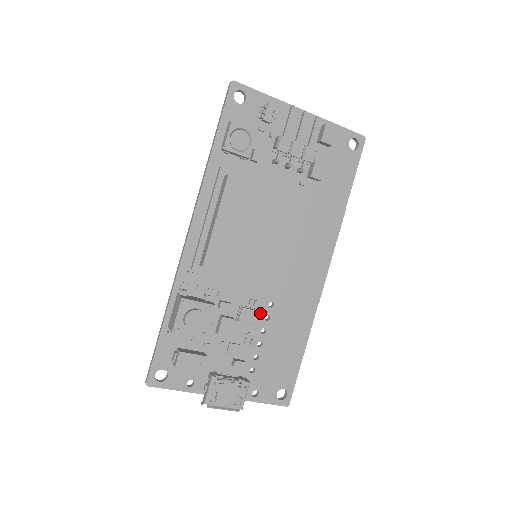
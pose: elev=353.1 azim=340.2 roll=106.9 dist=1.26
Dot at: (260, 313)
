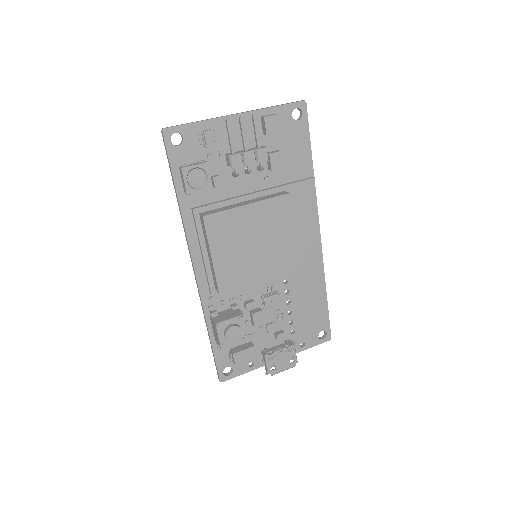
Dot at: (279, 292)
